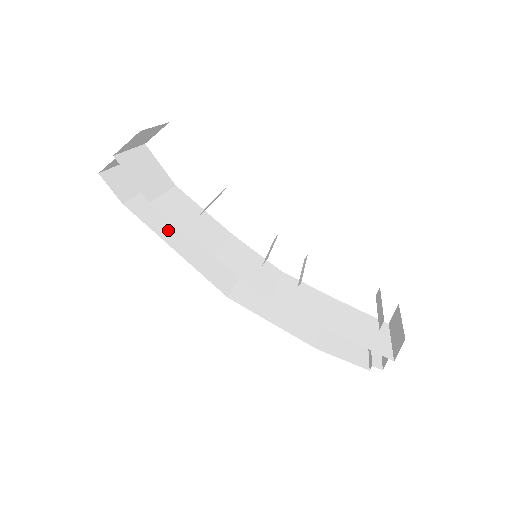
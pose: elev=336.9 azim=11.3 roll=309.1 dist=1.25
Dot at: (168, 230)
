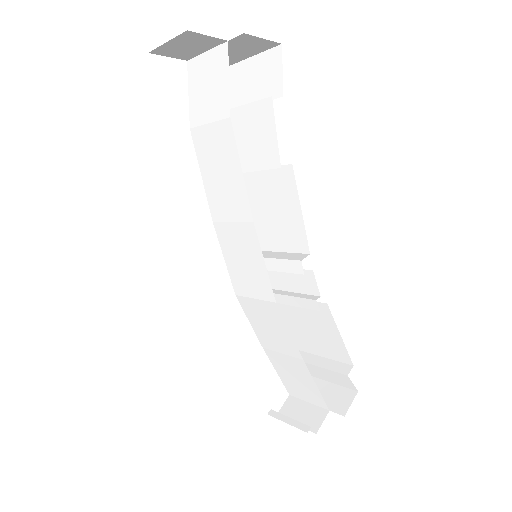
Dot at: occluded
